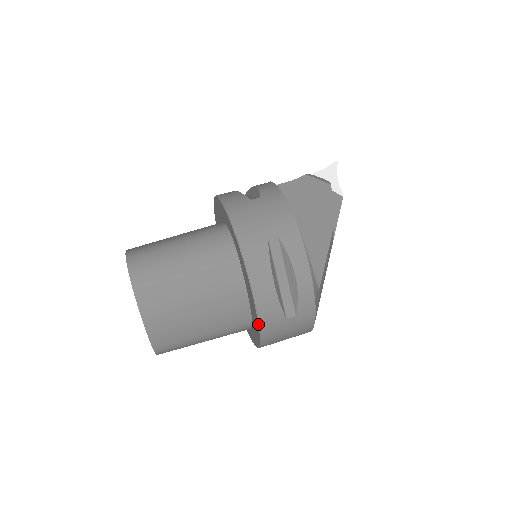
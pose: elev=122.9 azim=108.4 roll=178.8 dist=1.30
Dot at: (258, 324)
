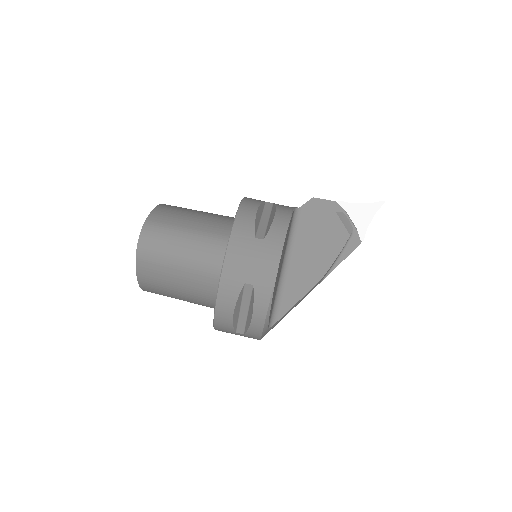
Dot at: (213, 326)
